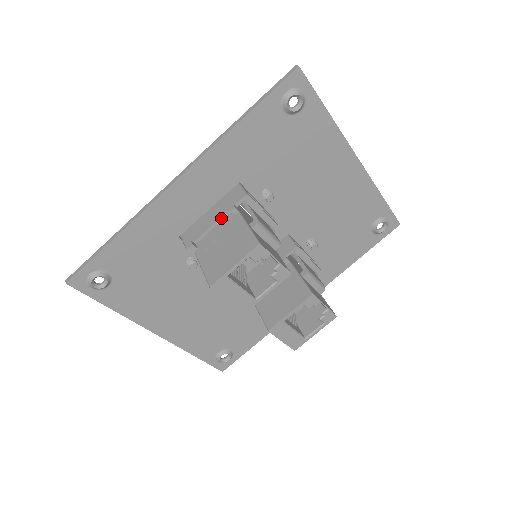
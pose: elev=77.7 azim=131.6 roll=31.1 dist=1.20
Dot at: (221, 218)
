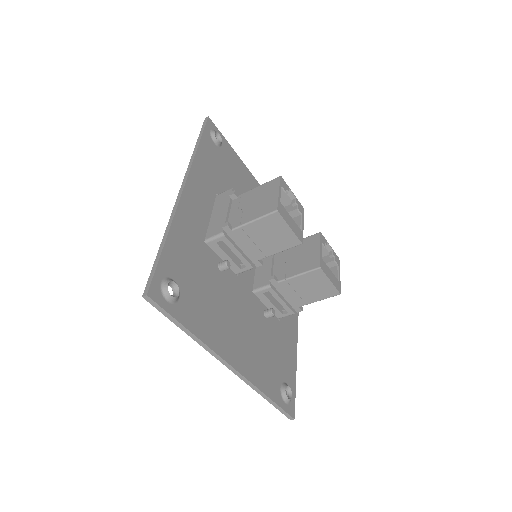
Dot at: (229, 205)
